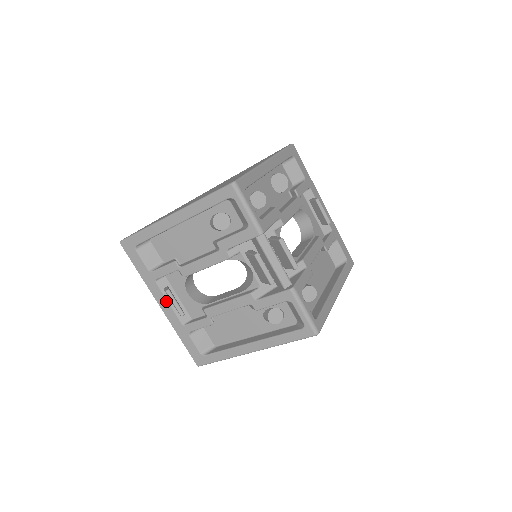
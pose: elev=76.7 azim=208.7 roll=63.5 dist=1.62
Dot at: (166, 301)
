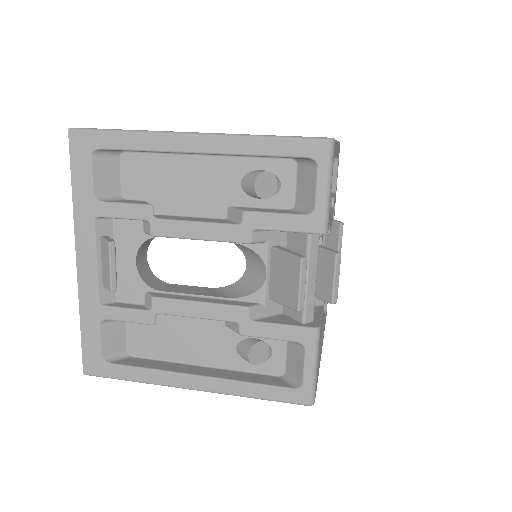
Dot at: (93, 256)
